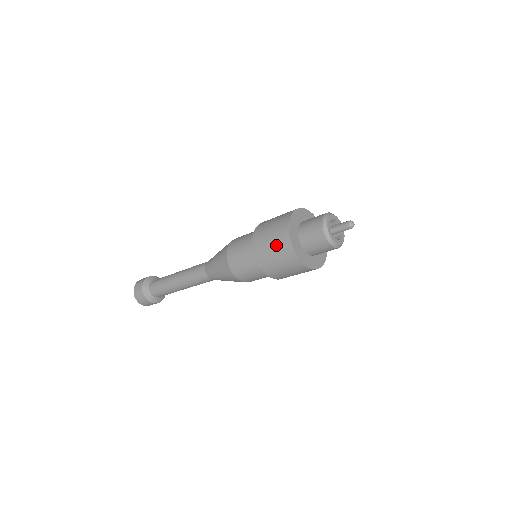
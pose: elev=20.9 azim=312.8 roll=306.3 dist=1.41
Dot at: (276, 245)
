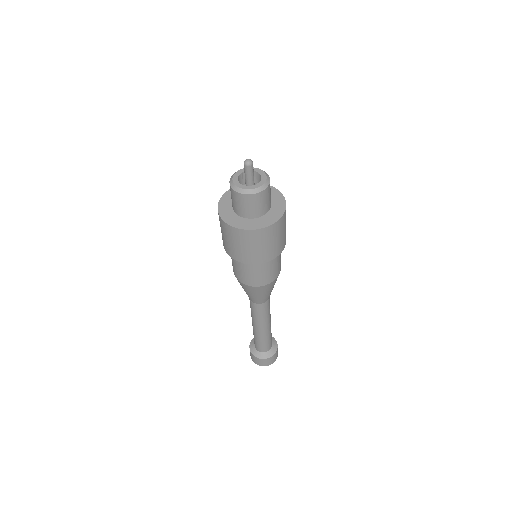
Dot at: occluded
